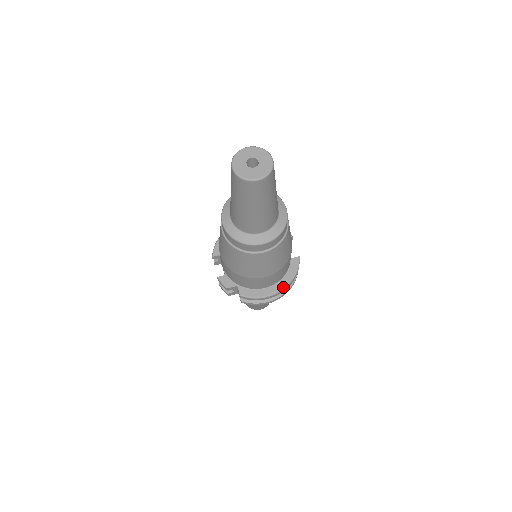
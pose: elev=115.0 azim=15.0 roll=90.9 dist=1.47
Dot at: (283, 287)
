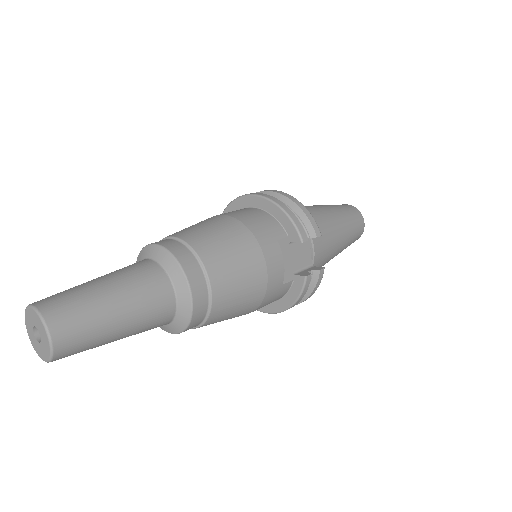
Dot at: (281, 310)
